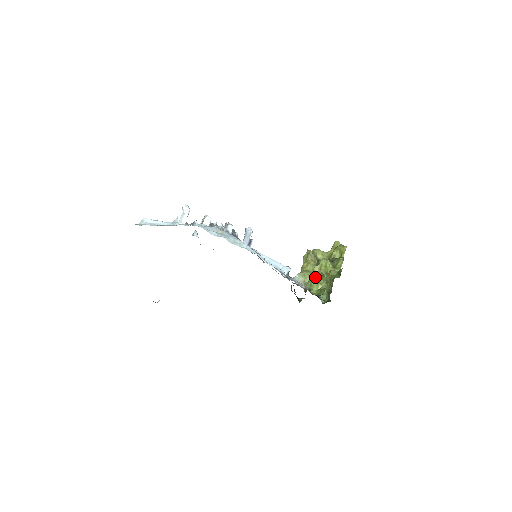
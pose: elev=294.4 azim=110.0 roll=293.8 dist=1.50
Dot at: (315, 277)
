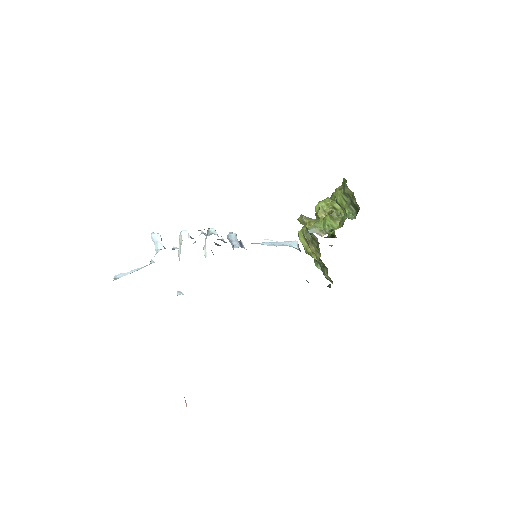
Dot at: (326, 217)
